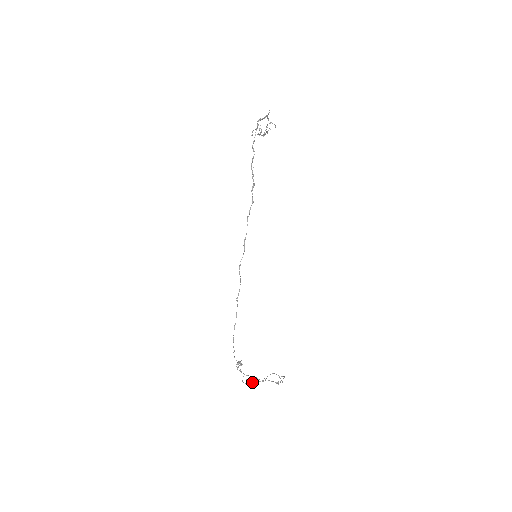
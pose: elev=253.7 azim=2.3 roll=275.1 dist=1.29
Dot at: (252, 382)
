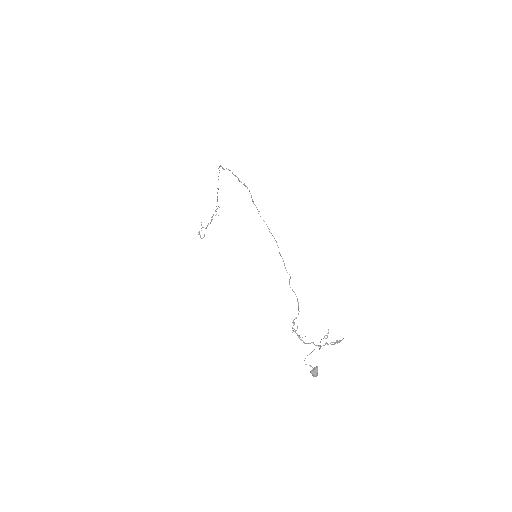
Dot at: occluded
